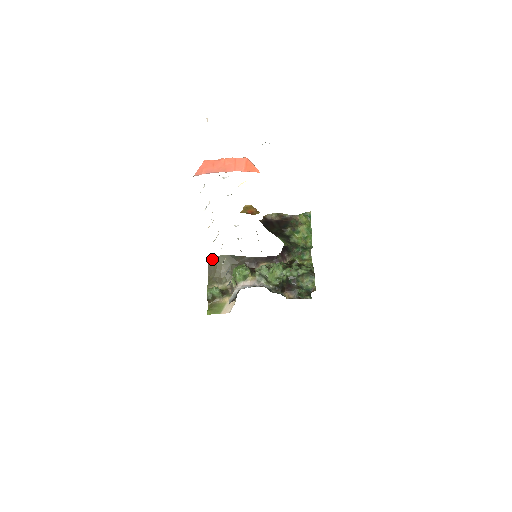
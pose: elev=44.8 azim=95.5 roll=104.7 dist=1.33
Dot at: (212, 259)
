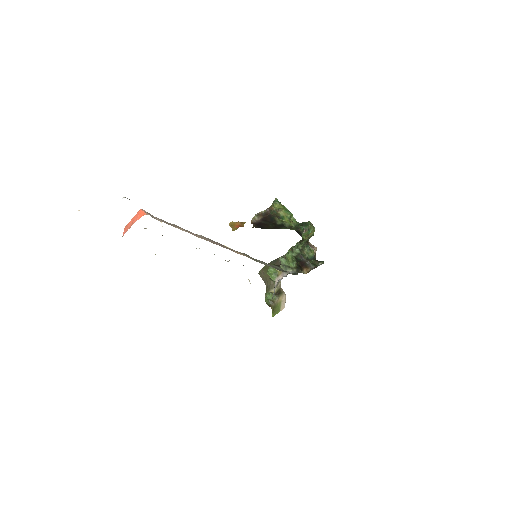
Dot at: (261, 273)
